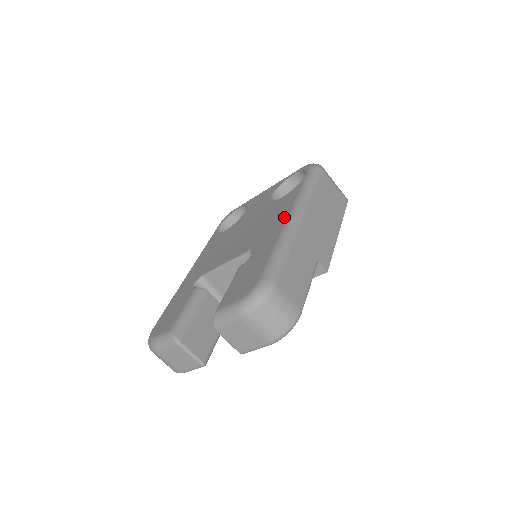
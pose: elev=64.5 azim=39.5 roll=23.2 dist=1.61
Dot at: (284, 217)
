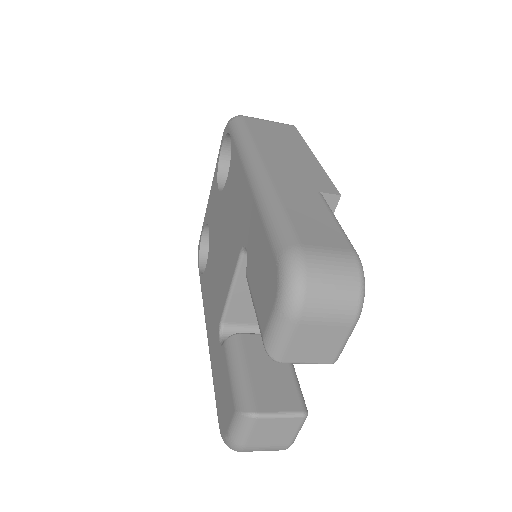
Dot at: (244, 184)
